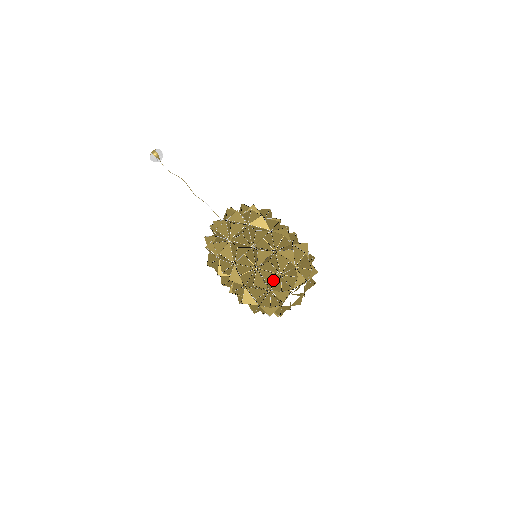
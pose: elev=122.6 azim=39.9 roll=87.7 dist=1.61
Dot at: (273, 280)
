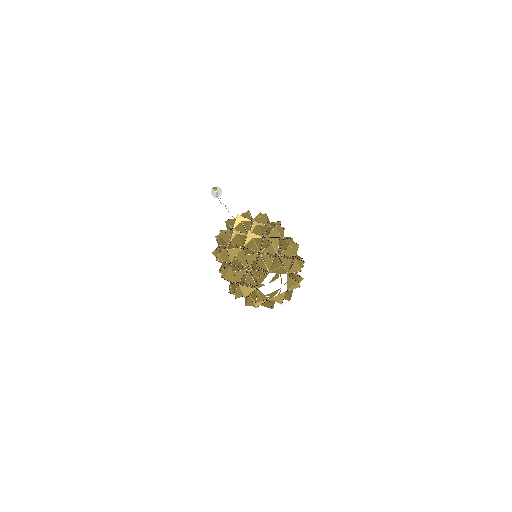
Dot at: (252, 256)
